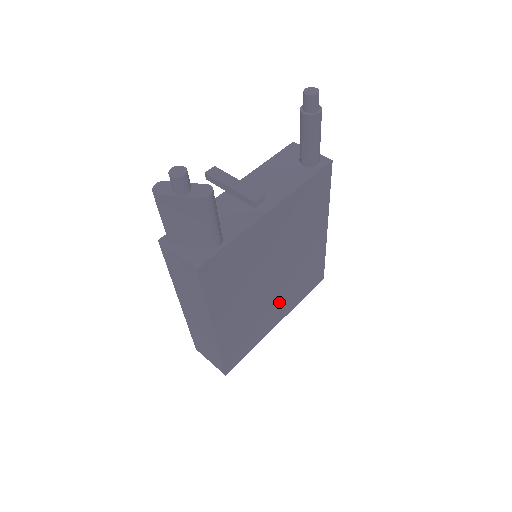
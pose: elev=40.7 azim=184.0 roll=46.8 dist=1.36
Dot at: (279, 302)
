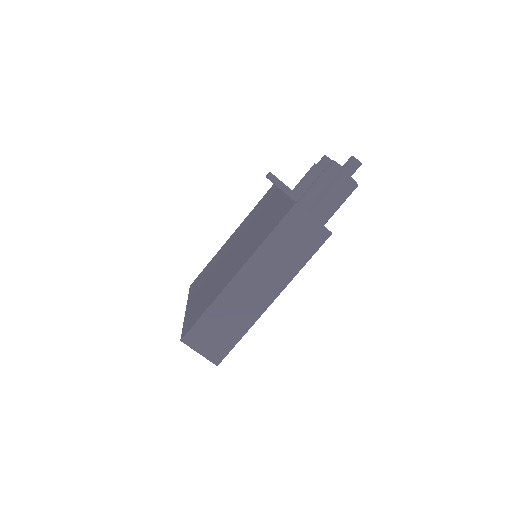
Dot at: occluded
